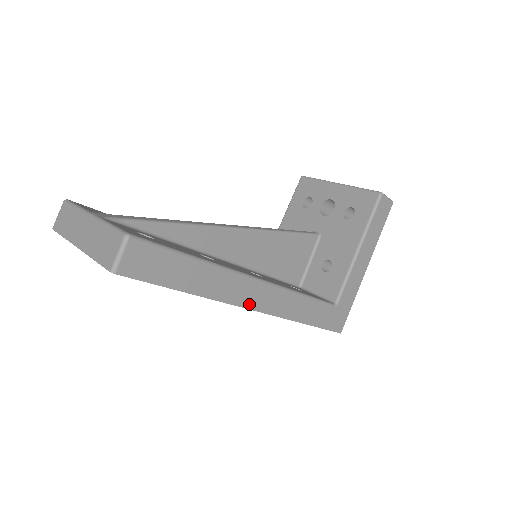
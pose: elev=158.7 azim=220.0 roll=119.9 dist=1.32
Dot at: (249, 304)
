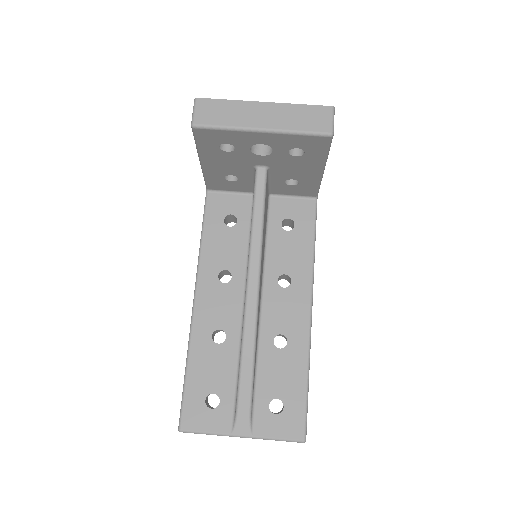
Dot at: occluded
